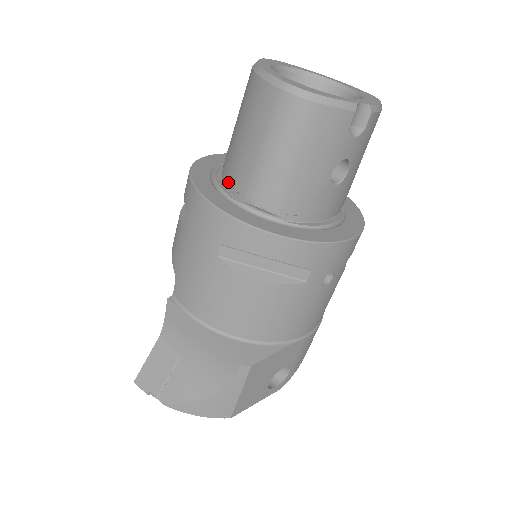
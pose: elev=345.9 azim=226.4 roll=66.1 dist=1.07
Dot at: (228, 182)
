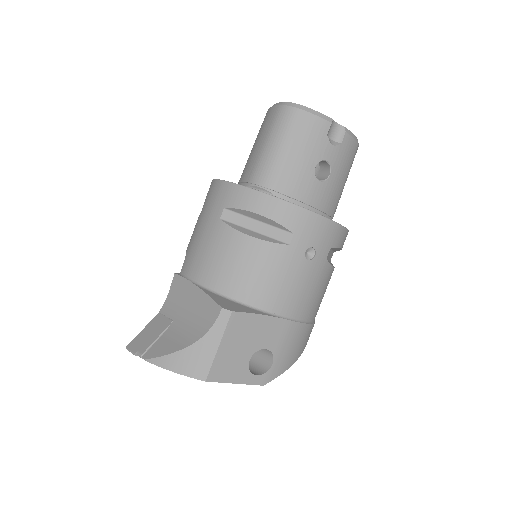
Dot at: (239, 182)
